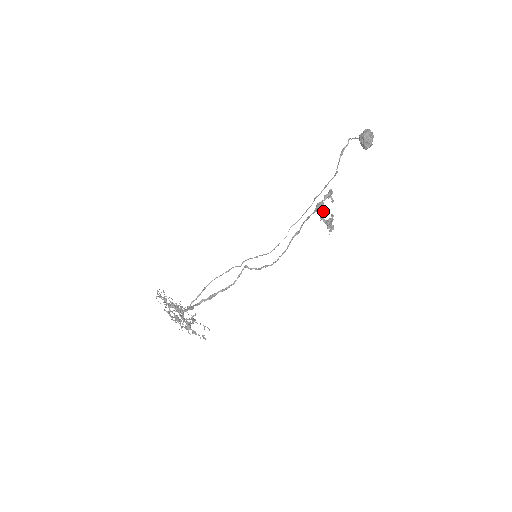
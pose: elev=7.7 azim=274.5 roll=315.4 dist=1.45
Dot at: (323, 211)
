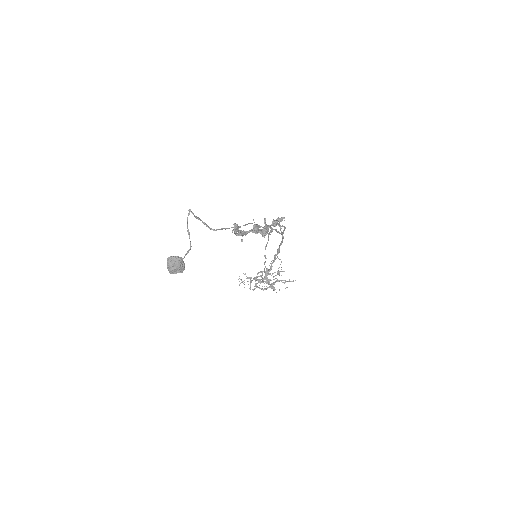
Dot at: (252, 229)
